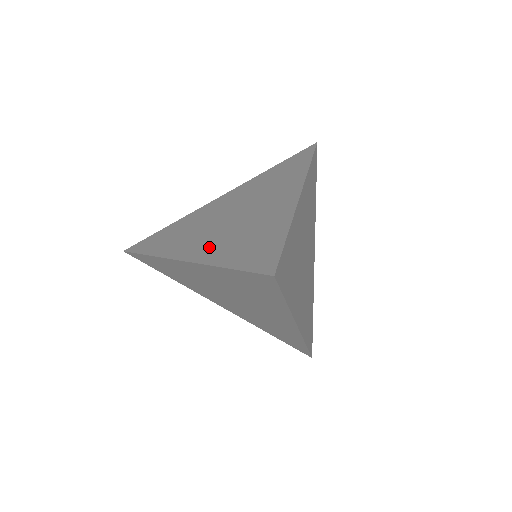
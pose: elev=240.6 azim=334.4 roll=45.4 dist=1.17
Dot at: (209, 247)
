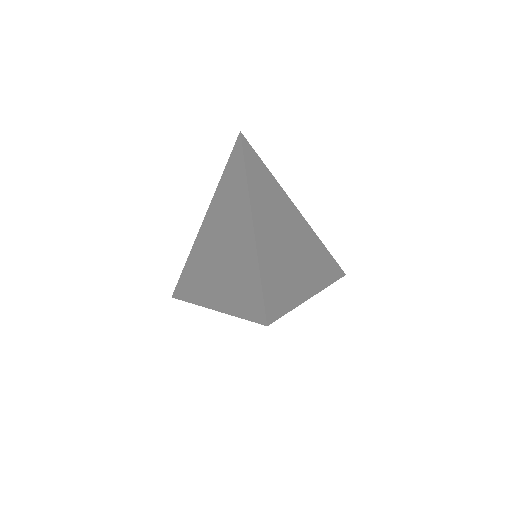
Dot at: (220, 292)
